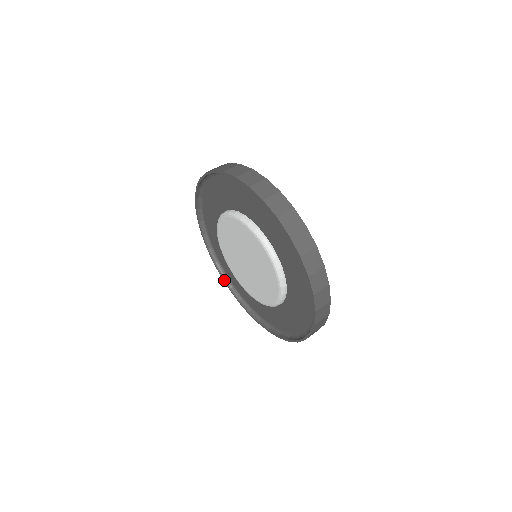
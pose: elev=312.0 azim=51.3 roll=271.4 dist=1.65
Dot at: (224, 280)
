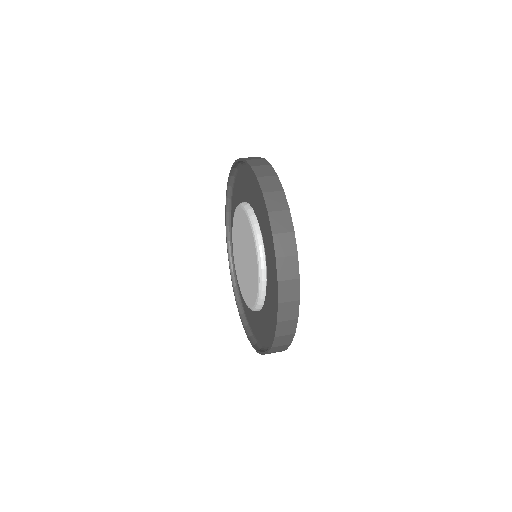
Dot at: (245, 329)
